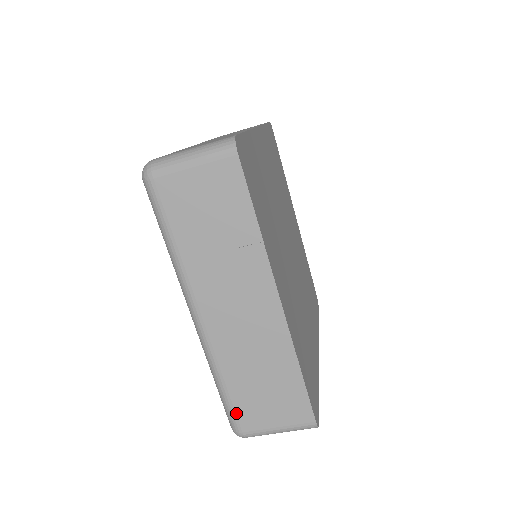
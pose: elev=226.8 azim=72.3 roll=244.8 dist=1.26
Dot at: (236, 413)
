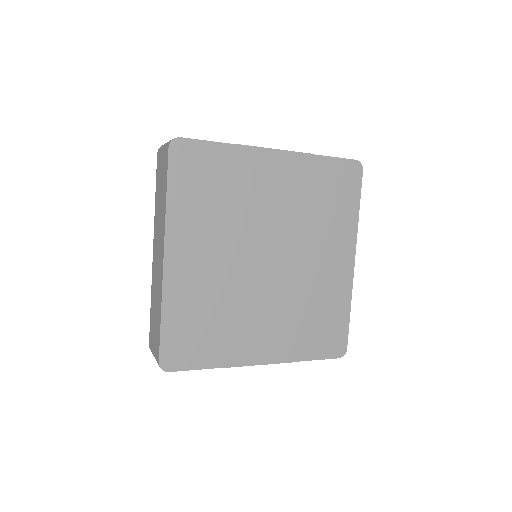
Dot at: occluded
